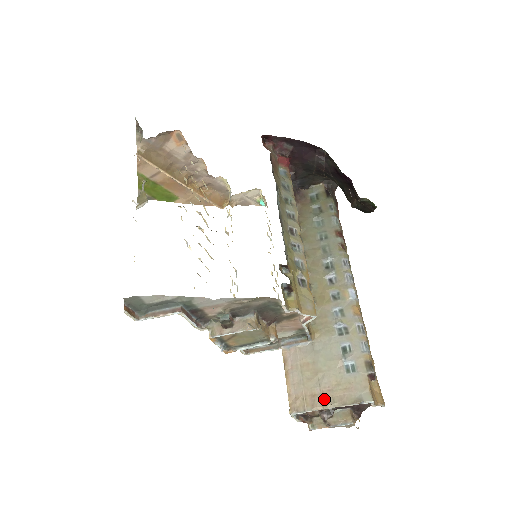
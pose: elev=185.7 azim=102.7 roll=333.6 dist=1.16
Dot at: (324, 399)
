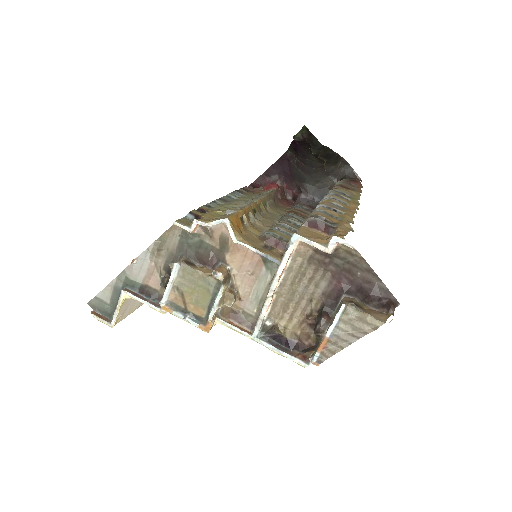
Dot at: occluded
